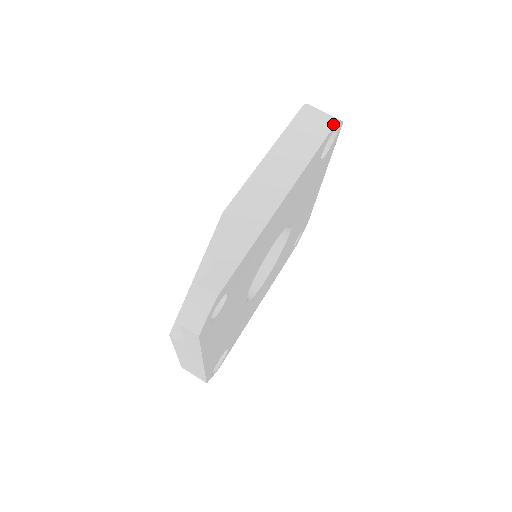
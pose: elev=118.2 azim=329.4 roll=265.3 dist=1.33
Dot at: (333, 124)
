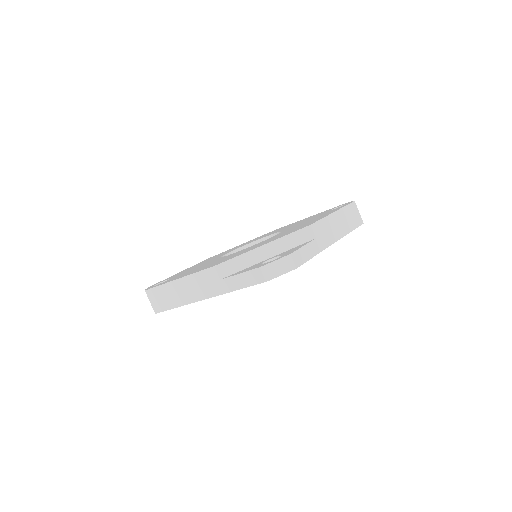
Dot at: (362, 223)
